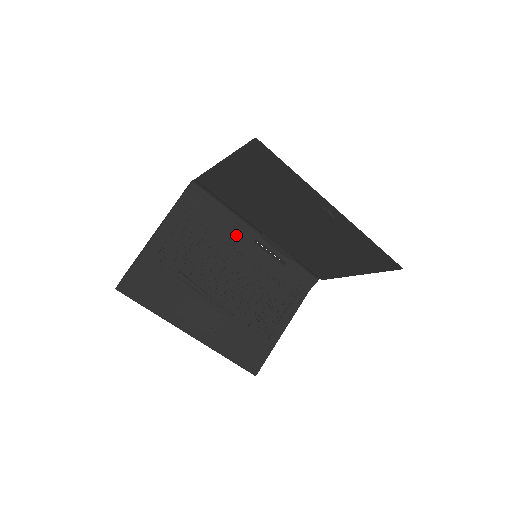
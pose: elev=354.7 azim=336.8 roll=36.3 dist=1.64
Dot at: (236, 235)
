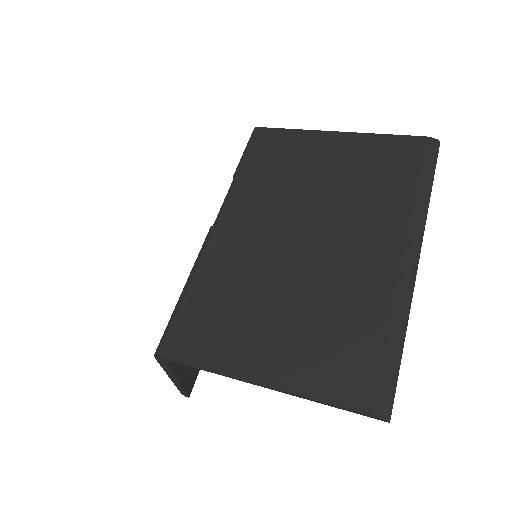
Dot at: occluded
